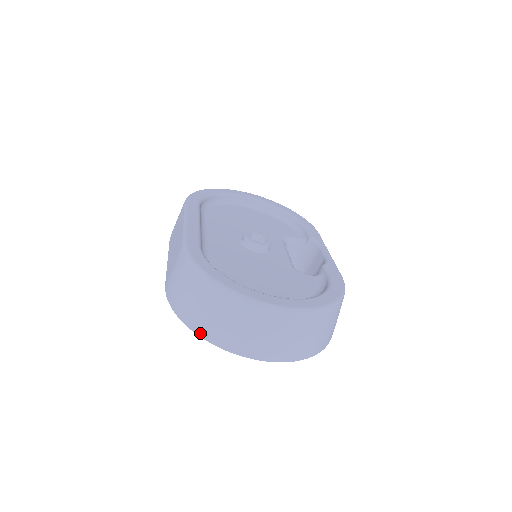
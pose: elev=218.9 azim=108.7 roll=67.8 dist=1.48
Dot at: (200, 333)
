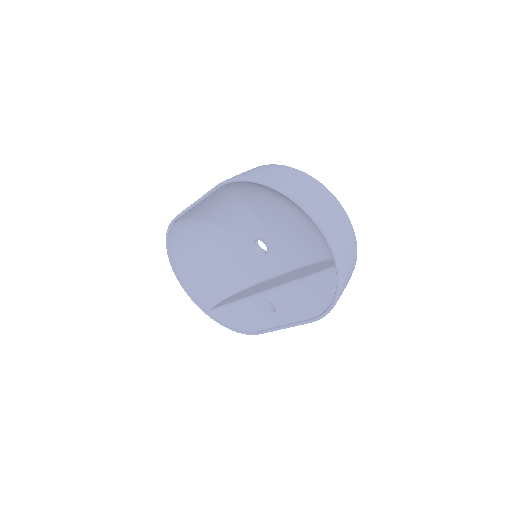
Dot at: (278, 185)
